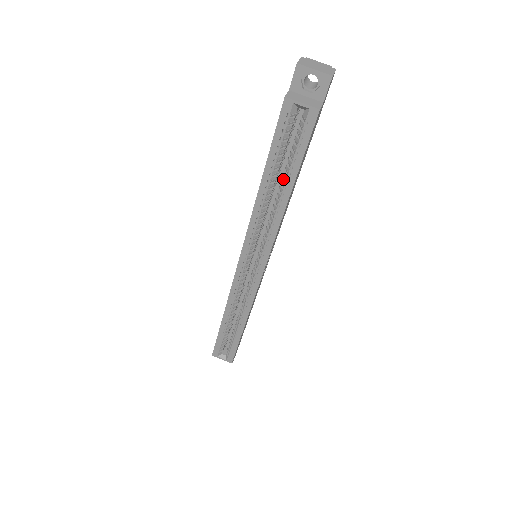
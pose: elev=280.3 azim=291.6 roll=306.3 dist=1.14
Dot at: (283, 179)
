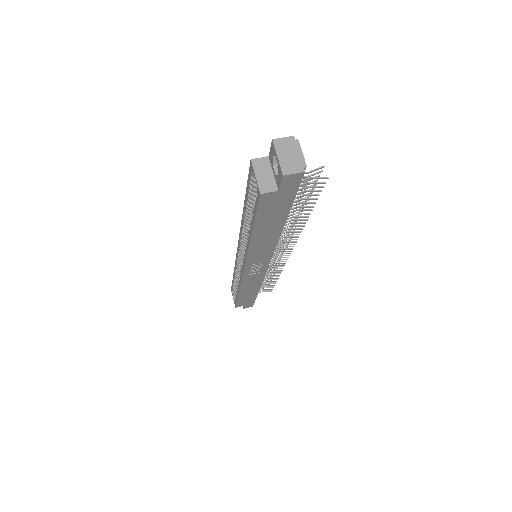
Dot at: occluded
